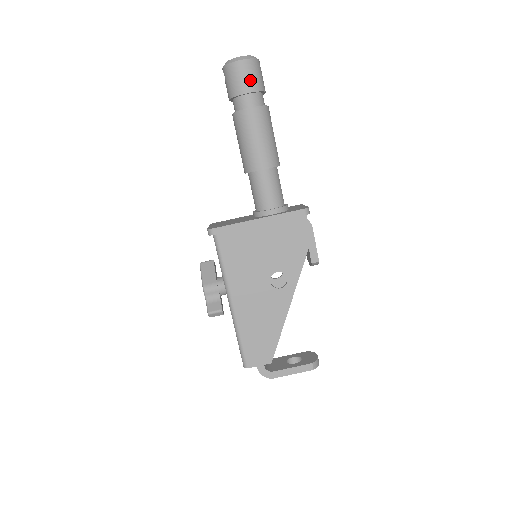
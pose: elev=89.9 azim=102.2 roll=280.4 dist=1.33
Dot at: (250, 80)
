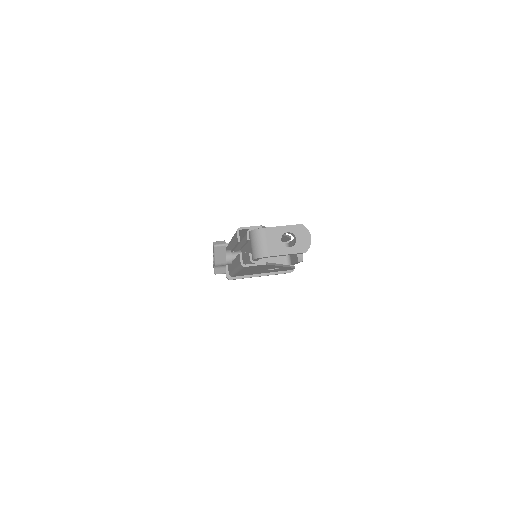
Dot at: occluded
